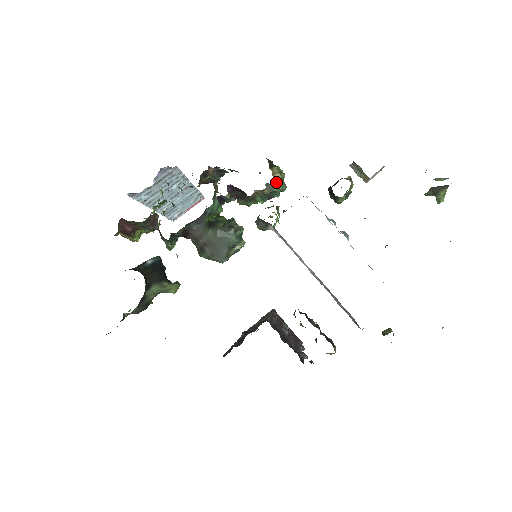
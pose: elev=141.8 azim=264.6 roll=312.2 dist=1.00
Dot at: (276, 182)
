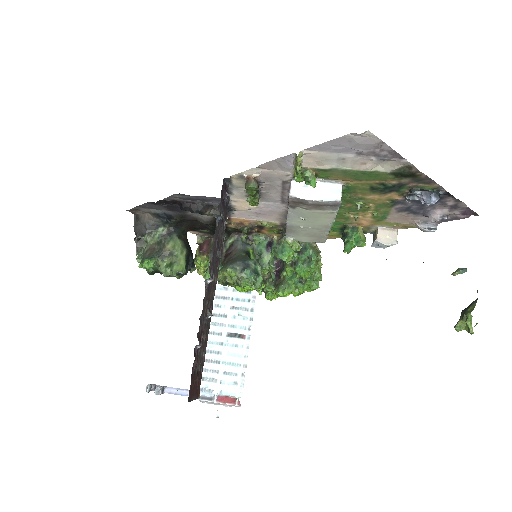
Dot at: occluded
